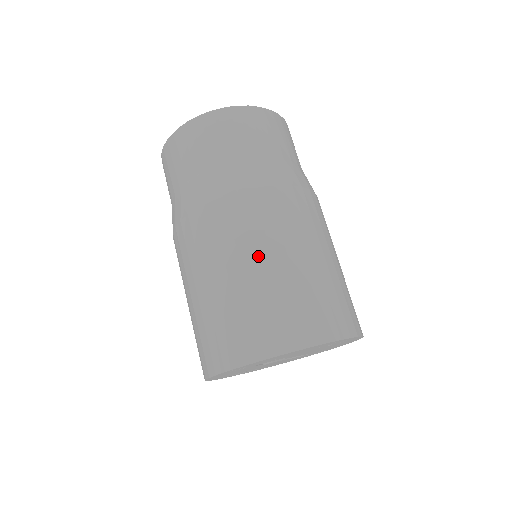
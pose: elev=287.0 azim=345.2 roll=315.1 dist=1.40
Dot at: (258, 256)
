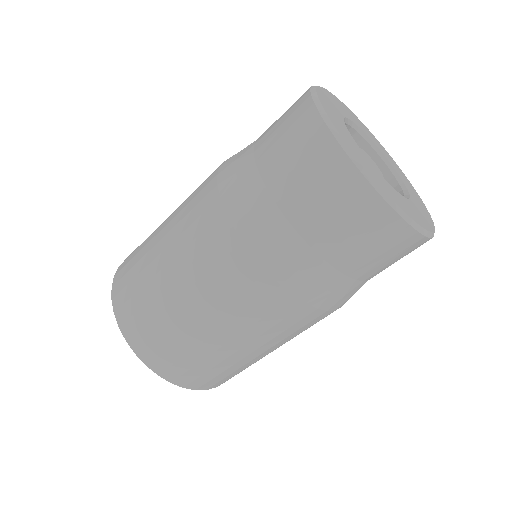
Dot at: (174, 262)
